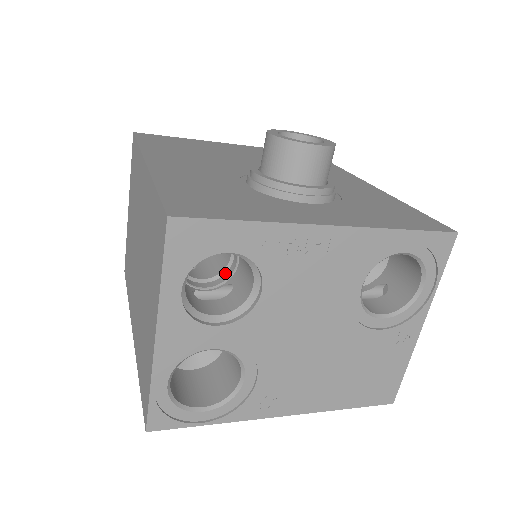
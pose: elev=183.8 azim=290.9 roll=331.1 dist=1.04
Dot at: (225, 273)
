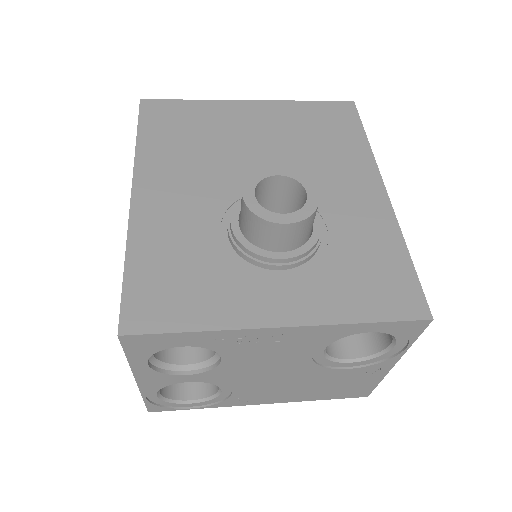
Dot at: occluded
